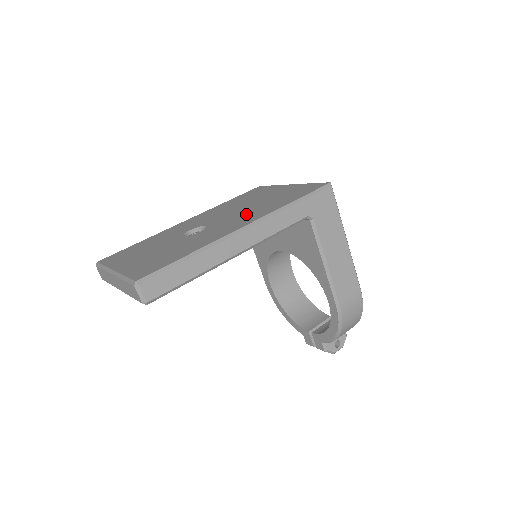
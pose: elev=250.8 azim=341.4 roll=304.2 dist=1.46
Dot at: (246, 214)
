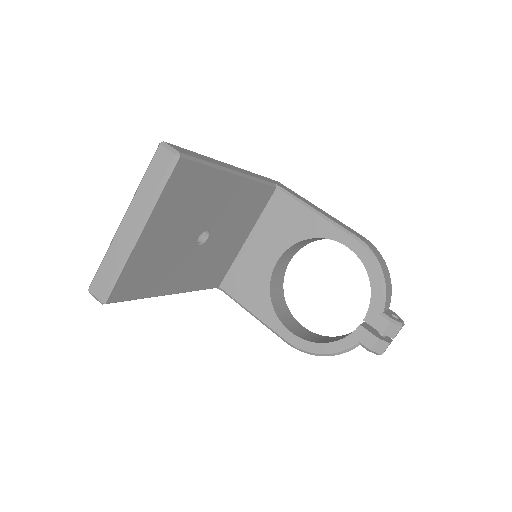
Dot at: occluded
